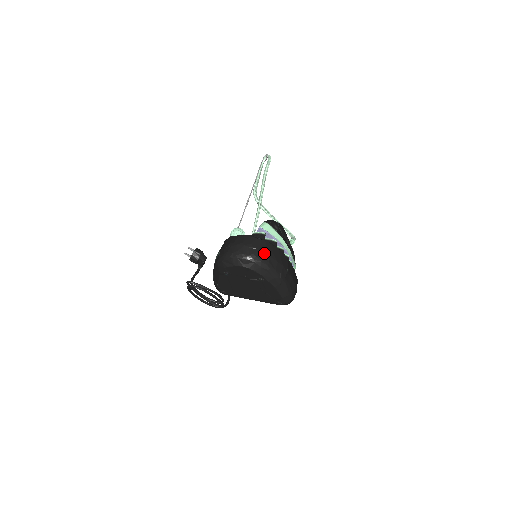
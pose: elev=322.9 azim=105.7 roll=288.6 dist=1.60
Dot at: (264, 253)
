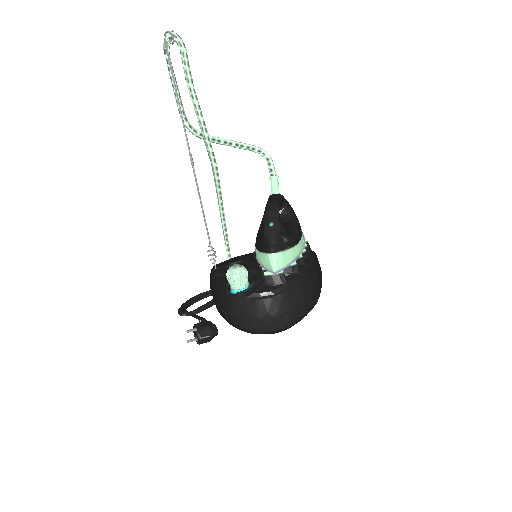
Dot at: (298, 307)
